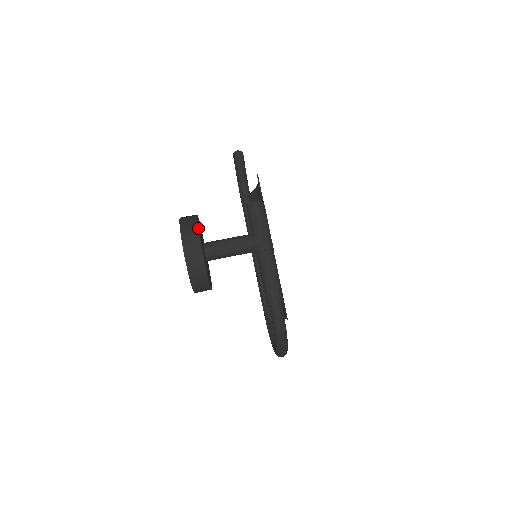
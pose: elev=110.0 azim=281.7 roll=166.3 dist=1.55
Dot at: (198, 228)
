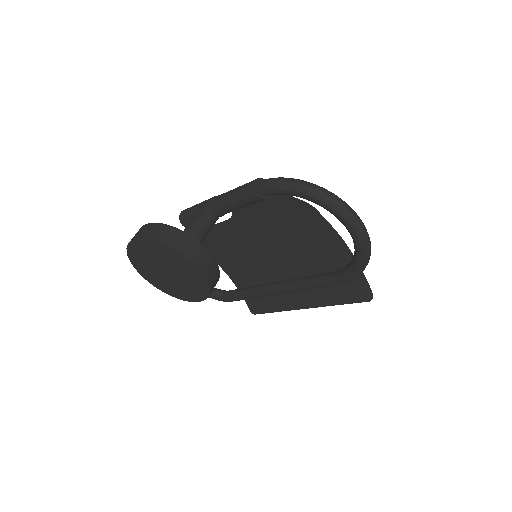
Dot at: occluded
